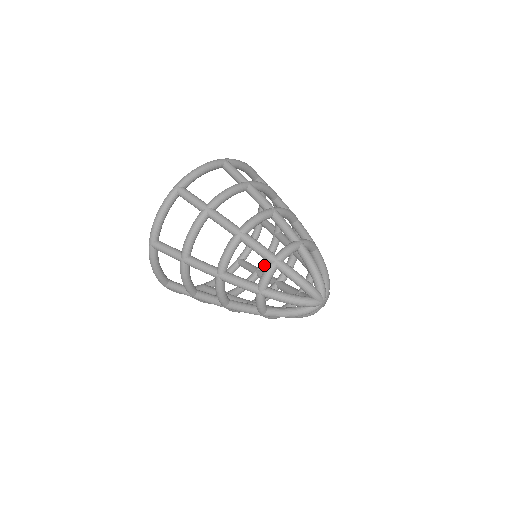
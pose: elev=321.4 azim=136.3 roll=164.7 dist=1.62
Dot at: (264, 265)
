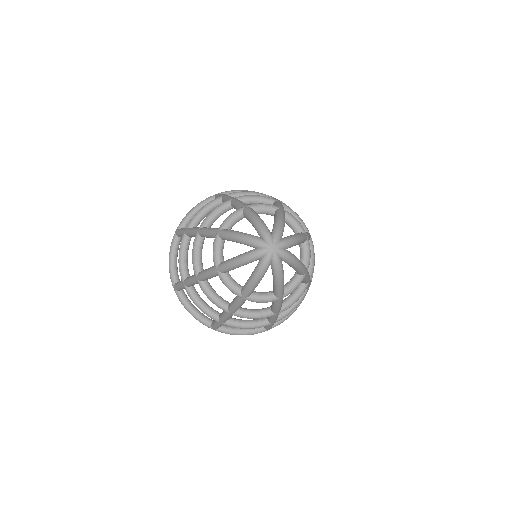
Dot at: occluded
